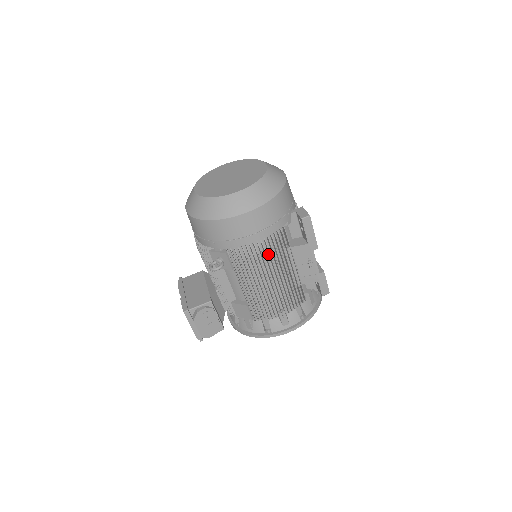
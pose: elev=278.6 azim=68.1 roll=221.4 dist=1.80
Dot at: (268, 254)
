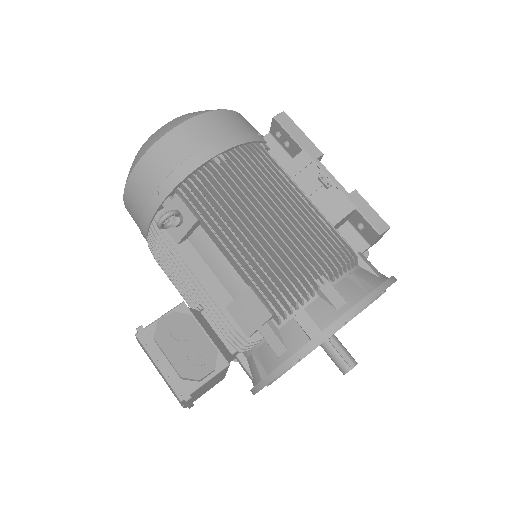
Dot at: occluded
